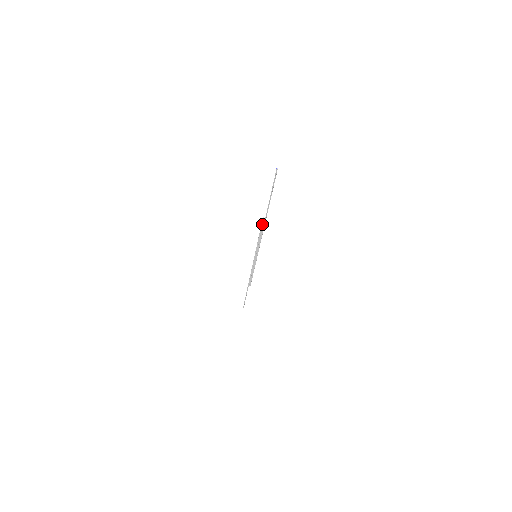
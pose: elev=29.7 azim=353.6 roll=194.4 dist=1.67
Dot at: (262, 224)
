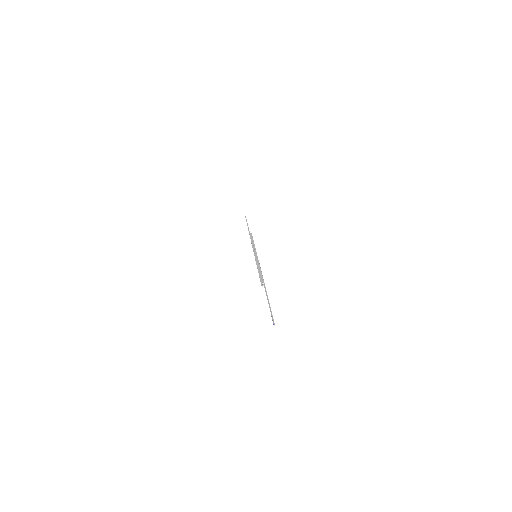
Dot at: occluded
